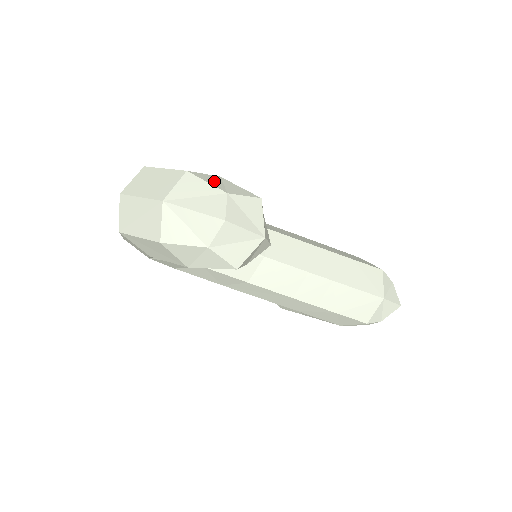
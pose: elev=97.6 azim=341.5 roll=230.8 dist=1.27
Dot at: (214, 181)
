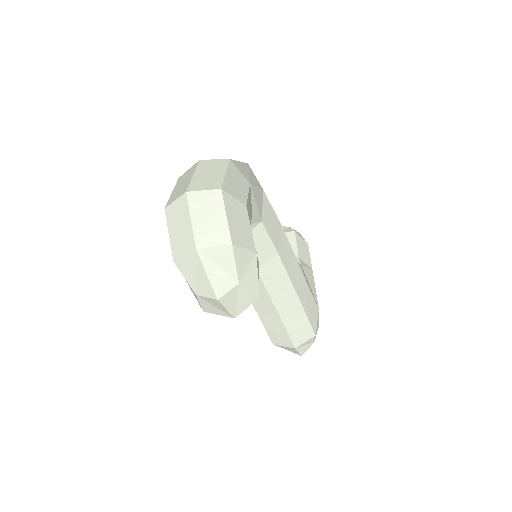
Dot at: (244, 262)
